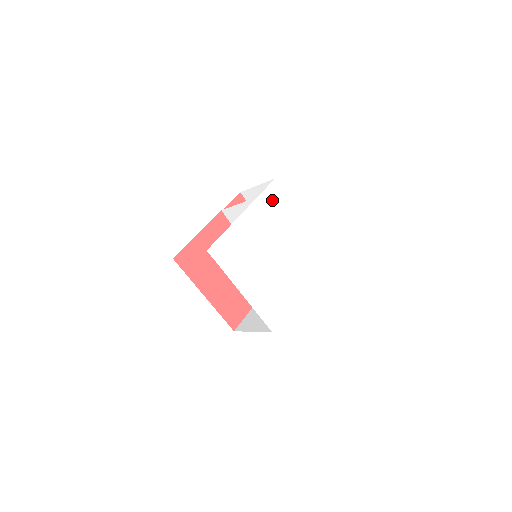
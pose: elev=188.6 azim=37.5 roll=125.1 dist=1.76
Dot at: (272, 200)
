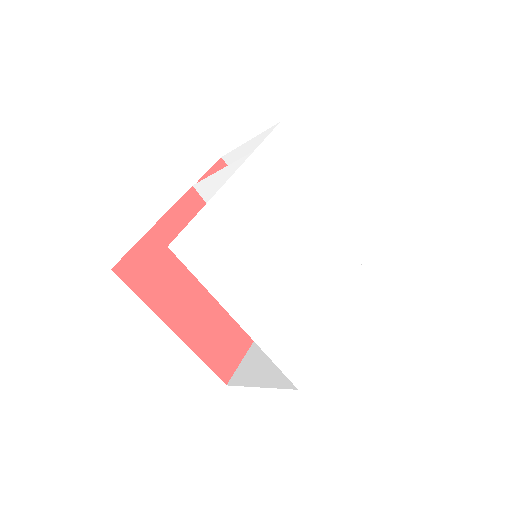
Dot at: (279, 157)
